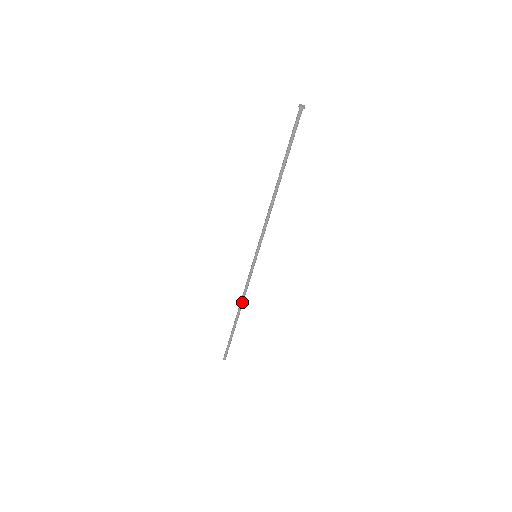
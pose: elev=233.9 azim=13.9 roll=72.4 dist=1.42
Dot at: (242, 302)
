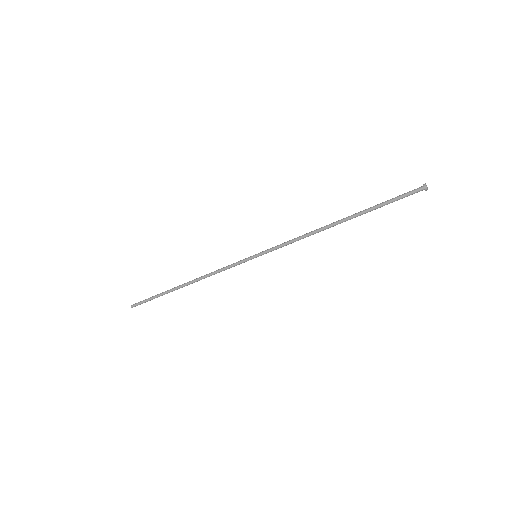
Dot at: occluded
